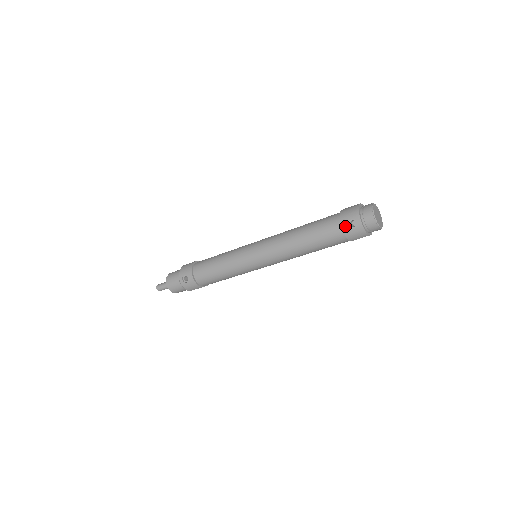
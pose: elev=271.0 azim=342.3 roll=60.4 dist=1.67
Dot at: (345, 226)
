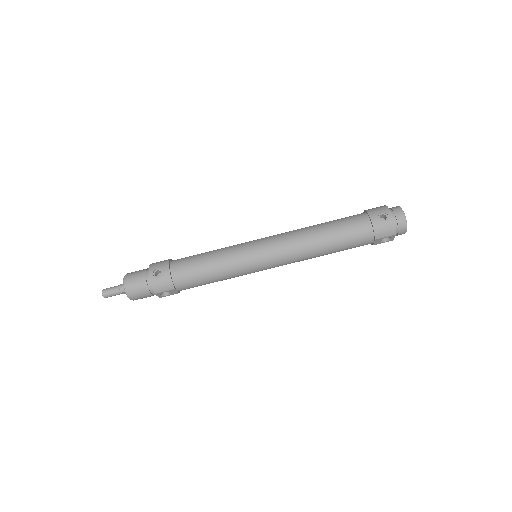
Dot at: (374, 219)
